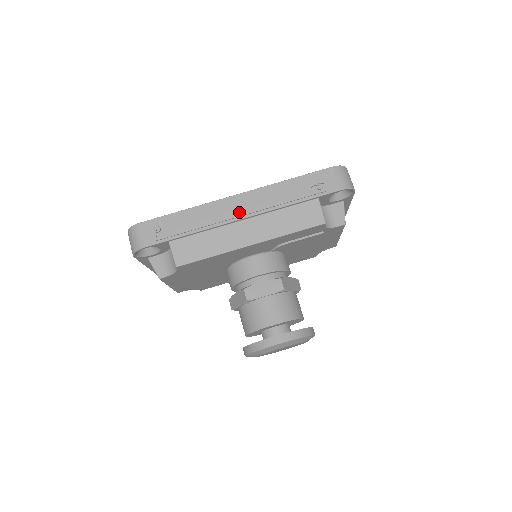
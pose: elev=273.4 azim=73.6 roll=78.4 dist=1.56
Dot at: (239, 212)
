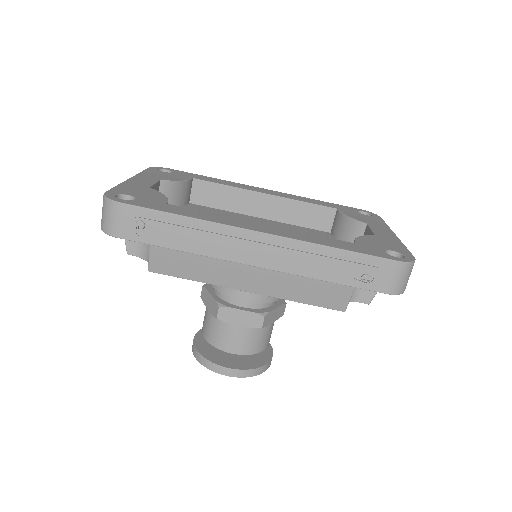
Dot at: (252, 257)
